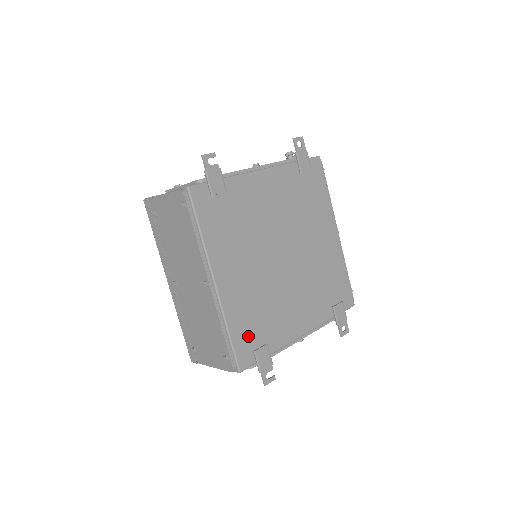
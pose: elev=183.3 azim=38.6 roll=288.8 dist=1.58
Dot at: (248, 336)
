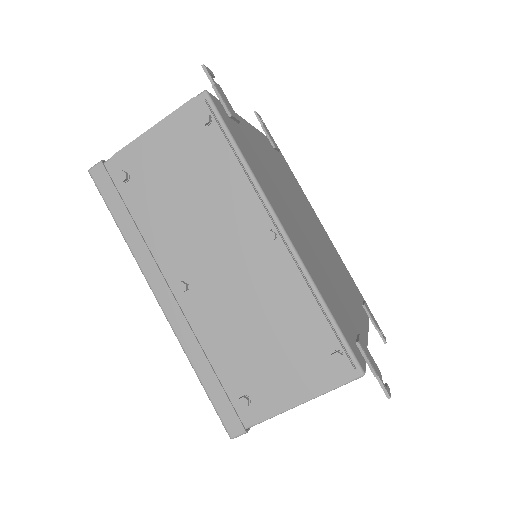
Dot at: (341, 319)
